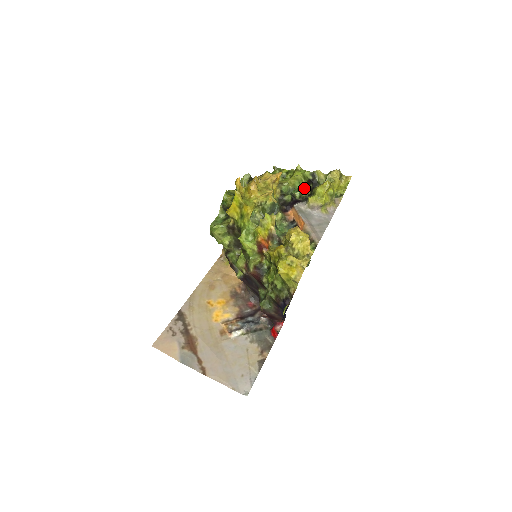
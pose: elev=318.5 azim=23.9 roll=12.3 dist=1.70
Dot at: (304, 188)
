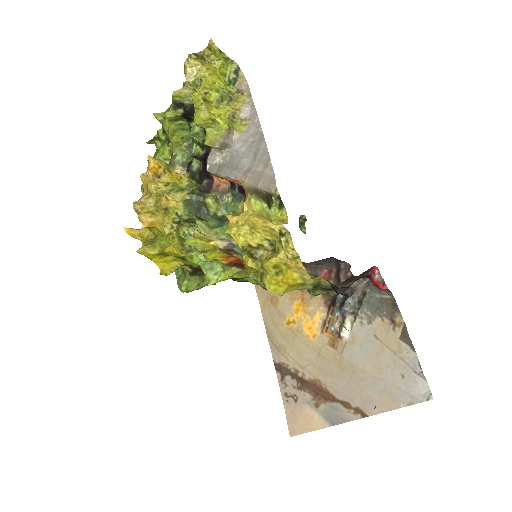
Dot at: occluded
